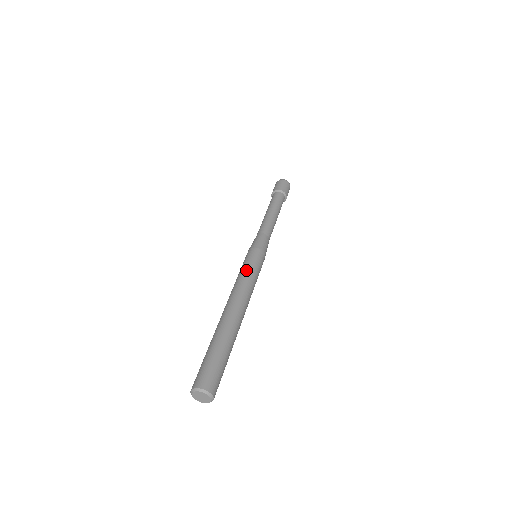
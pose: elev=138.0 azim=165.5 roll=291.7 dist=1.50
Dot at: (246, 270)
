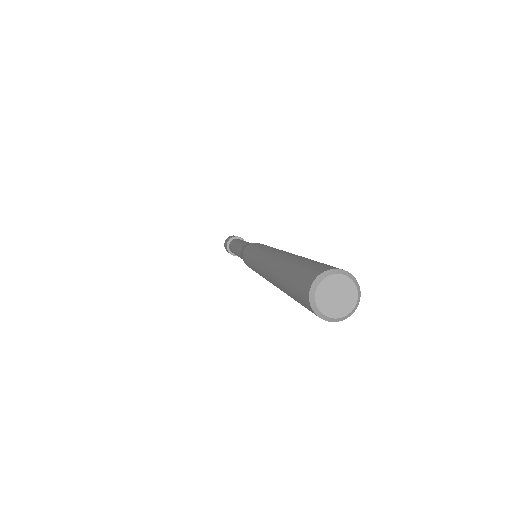
Dot at: (256, 247)
